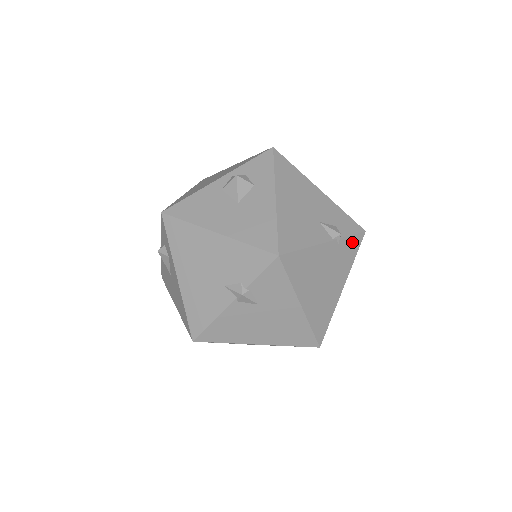
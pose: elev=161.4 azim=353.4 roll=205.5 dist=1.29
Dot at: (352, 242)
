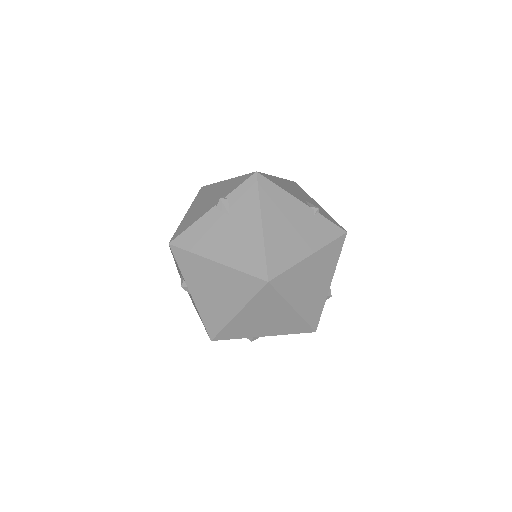
Dot at: (330, 227)
